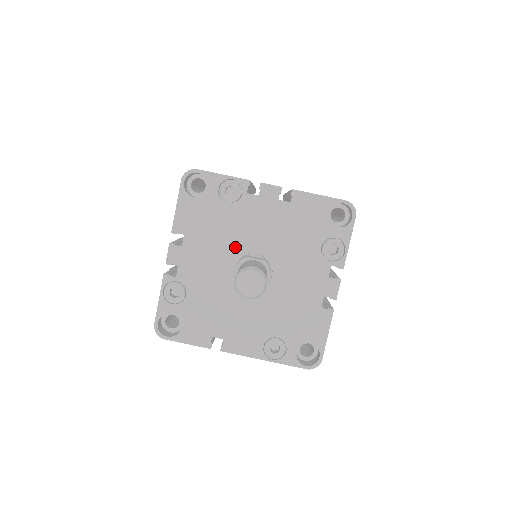
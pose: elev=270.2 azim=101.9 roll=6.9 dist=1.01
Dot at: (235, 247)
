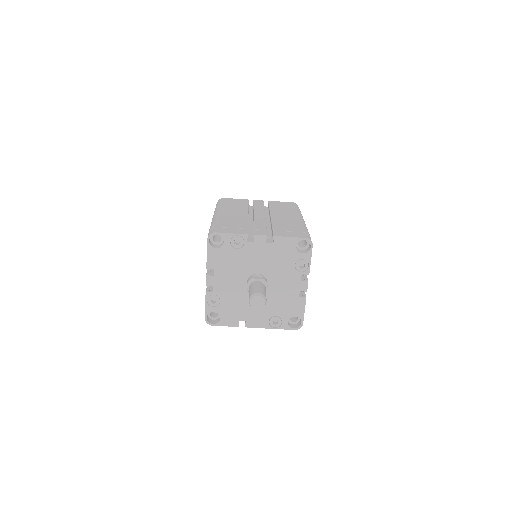
Dot at: (245, 272)
